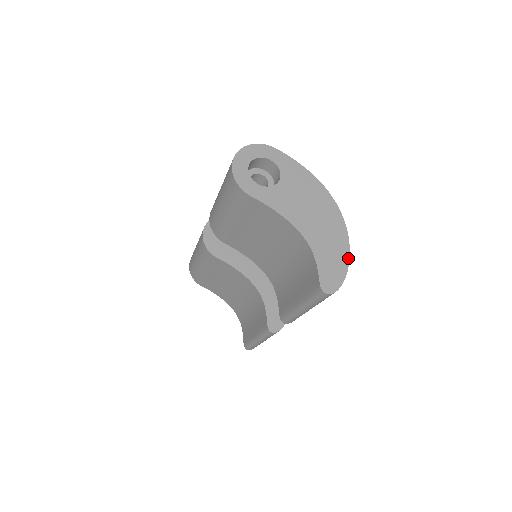
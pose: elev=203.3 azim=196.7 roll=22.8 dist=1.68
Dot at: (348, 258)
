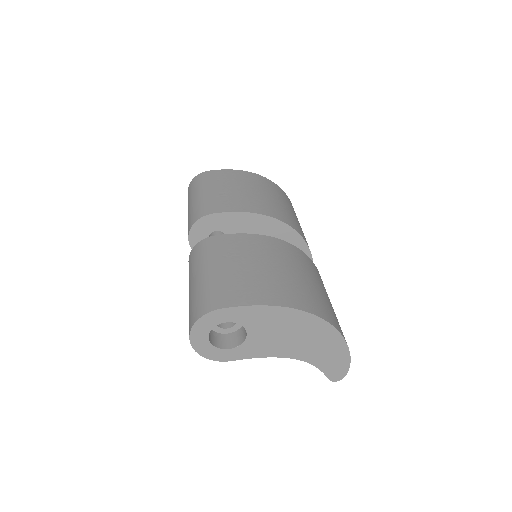
Dot at: (347, 350)
